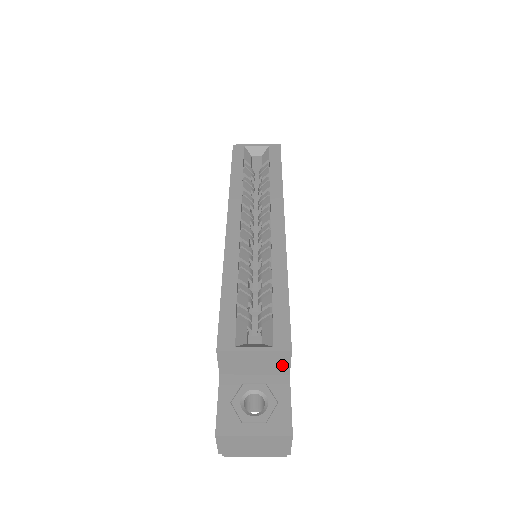
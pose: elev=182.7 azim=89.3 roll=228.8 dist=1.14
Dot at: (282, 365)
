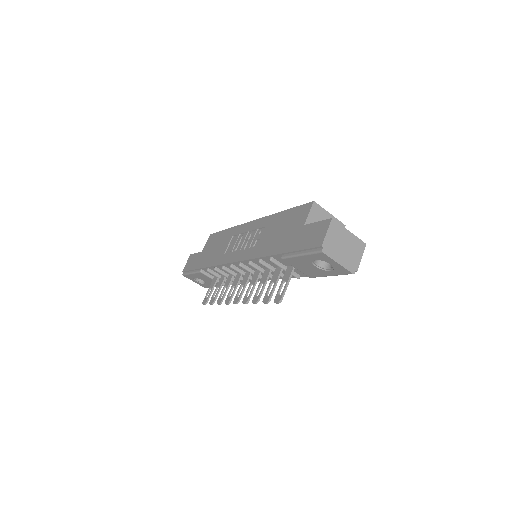
Dot at: occluded
